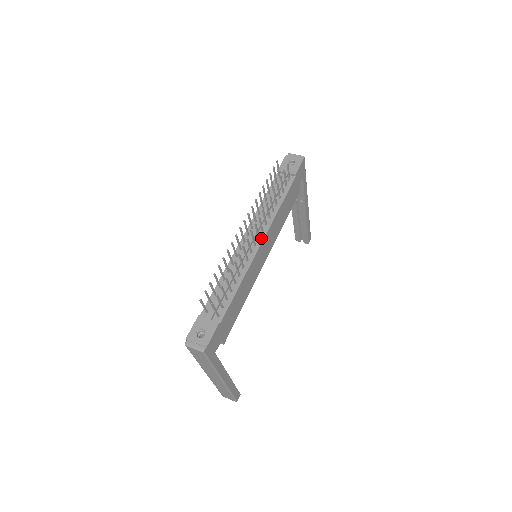
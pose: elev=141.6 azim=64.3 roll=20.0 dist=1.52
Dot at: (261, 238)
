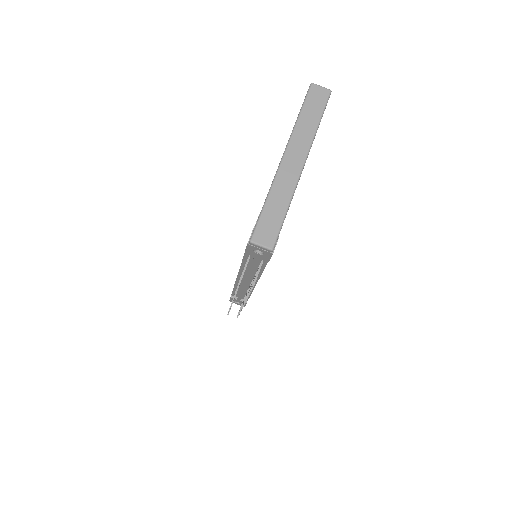
Dot at: occluded
